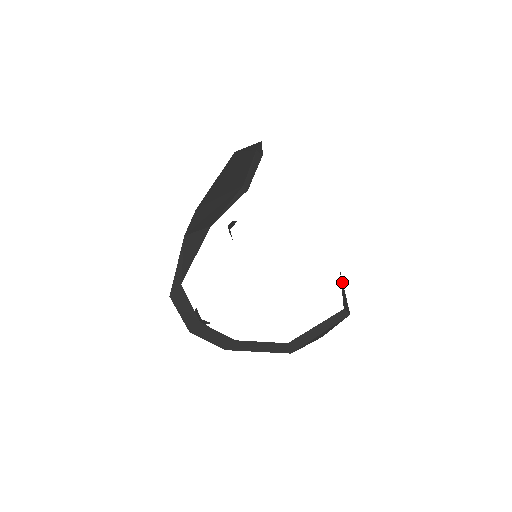
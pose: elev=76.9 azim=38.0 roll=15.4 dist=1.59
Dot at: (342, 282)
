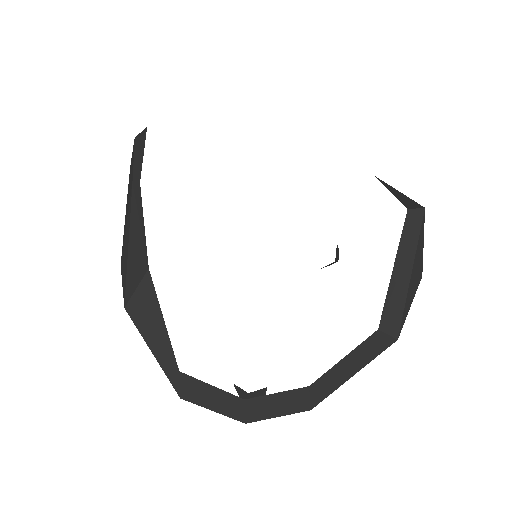
Dot at: (385, 184)
